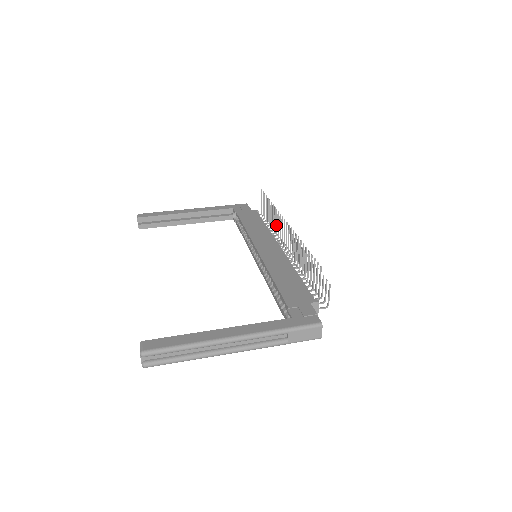
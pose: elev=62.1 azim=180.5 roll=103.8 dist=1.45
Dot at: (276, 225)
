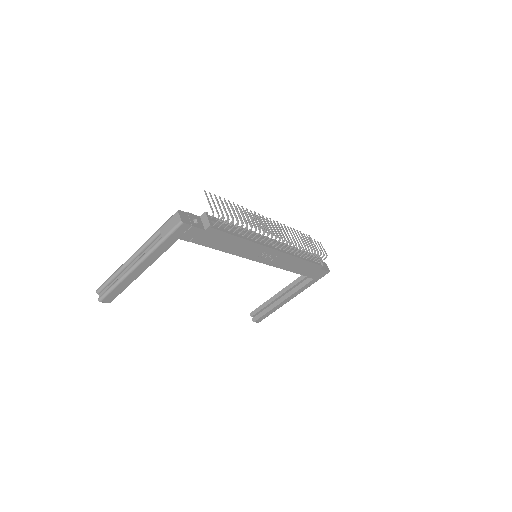
Dot at: occluded
